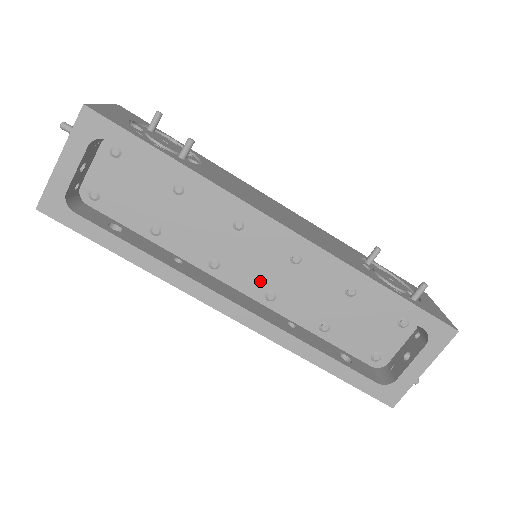
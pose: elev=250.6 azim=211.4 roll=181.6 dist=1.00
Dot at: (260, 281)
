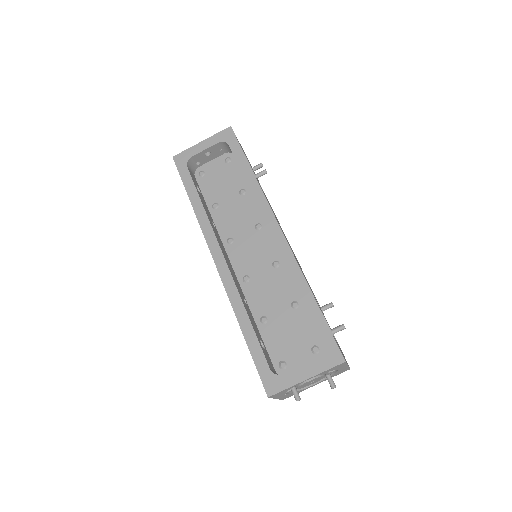
Dot at: (247, 266)
